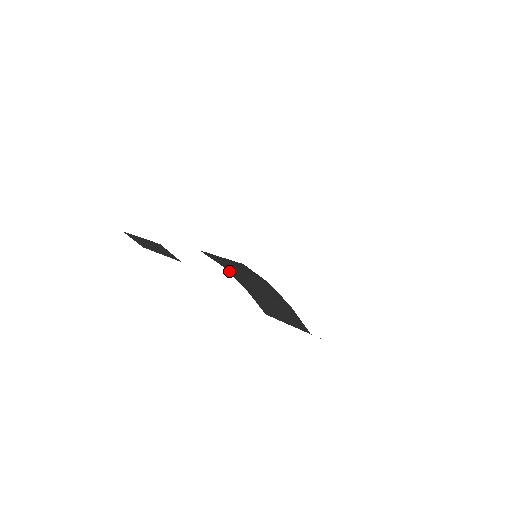
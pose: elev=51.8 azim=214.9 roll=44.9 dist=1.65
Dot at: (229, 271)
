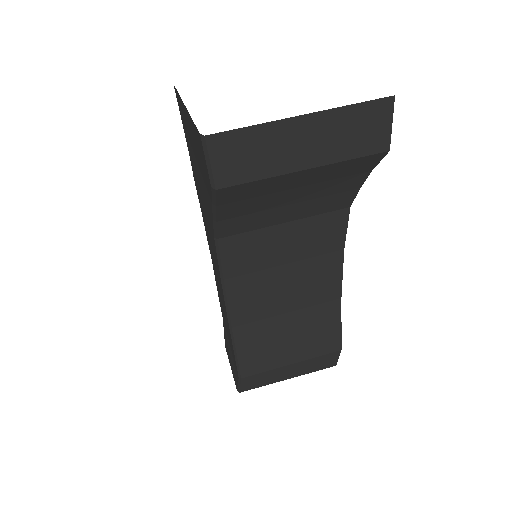
Dot at: (233, 288)
